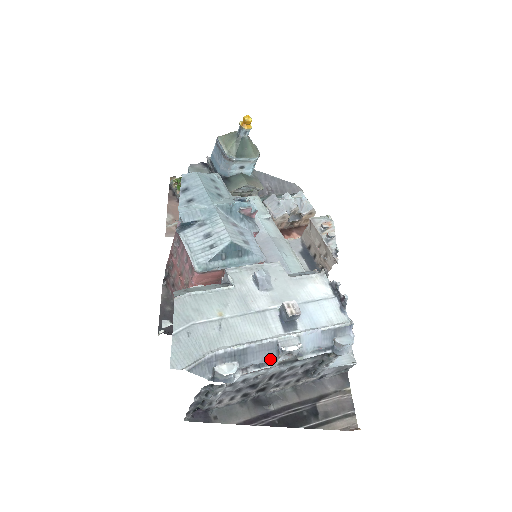
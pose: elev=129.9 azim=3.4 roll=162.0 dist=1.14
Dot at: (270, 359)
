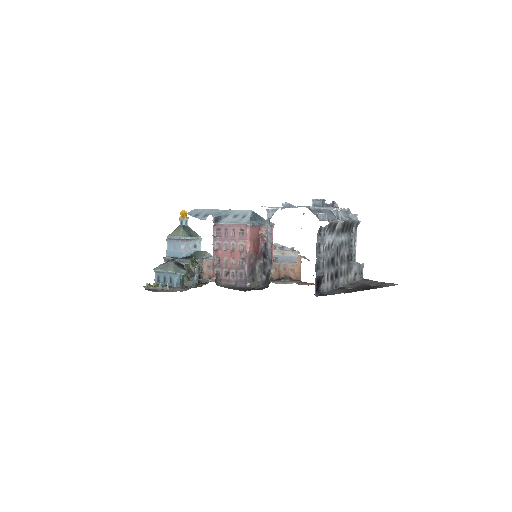
Dot at: (333, 217)
